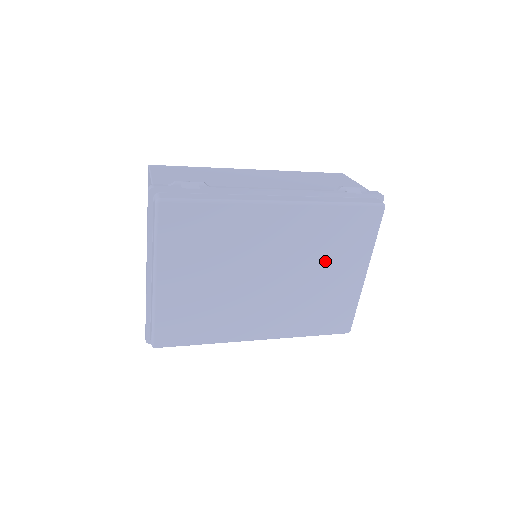
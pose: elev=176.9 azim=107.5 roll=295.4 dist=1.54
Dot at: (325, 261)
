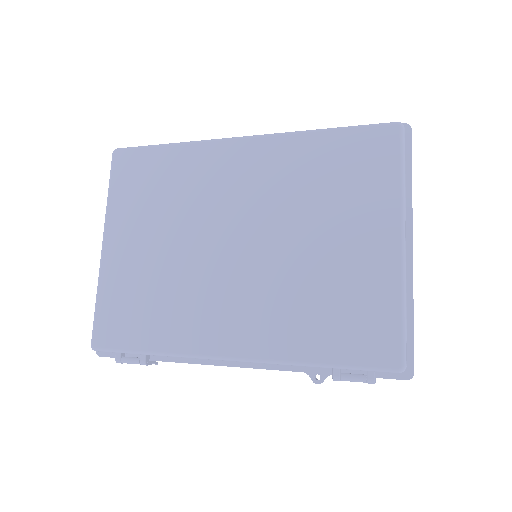
Dot at: (319, 217)
